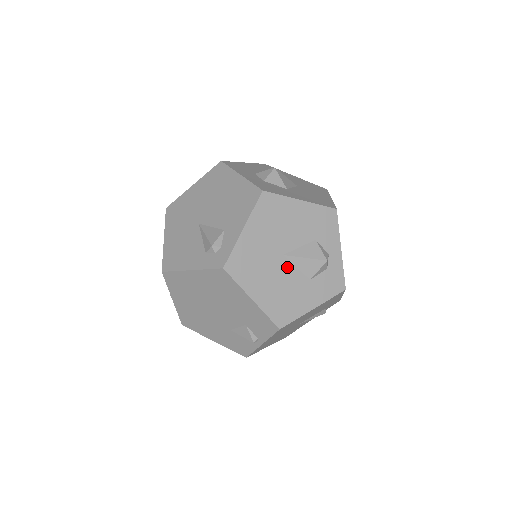
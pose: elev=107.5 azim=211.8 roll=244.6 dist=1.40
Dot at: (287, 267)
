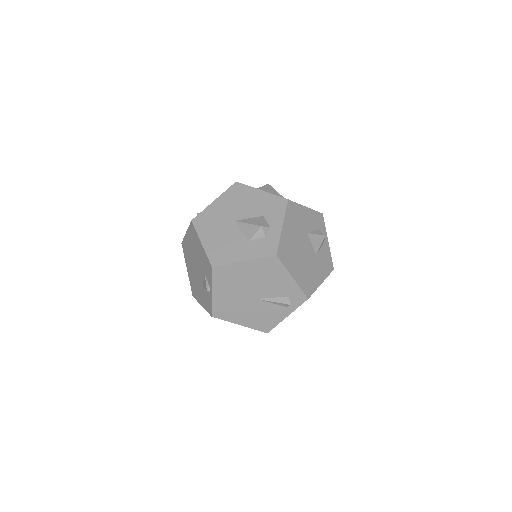
Dot at: (234, 229)
